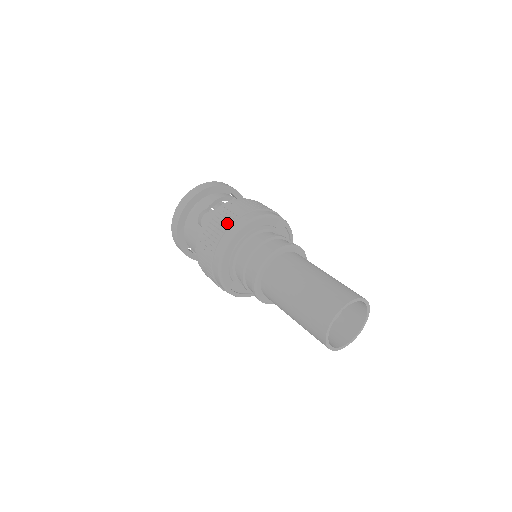
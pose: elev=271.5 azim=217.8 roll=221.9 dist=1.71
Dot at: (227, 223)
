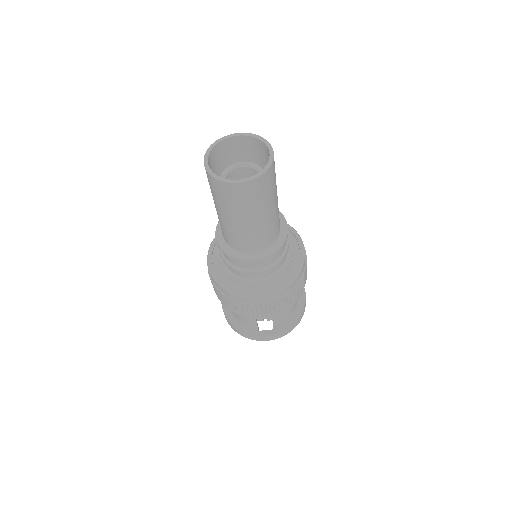
Dot at: occluded
